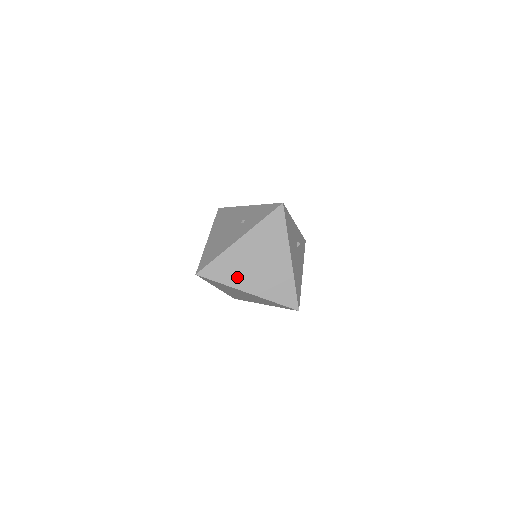
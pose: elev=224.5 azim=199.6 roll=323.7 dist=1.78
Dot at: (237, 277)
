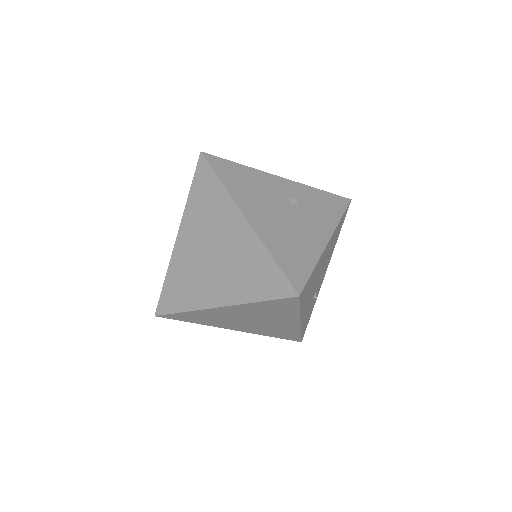
Dot at: (196, 291)
